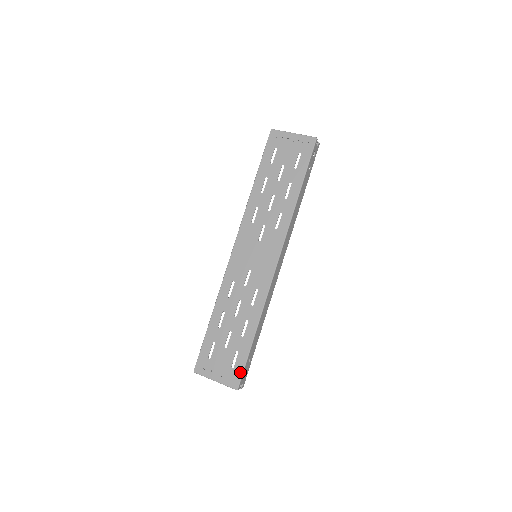
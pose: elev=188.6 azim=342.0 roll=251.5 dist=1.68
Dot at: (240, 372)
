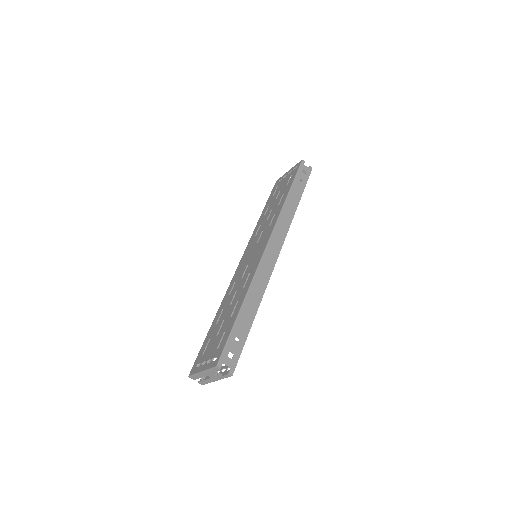
Dot at: (222, 348)
